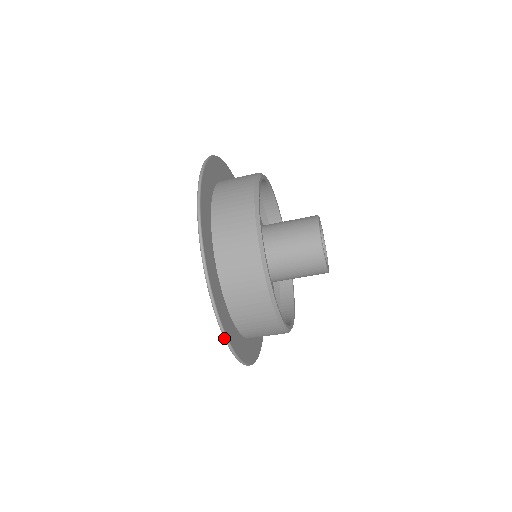
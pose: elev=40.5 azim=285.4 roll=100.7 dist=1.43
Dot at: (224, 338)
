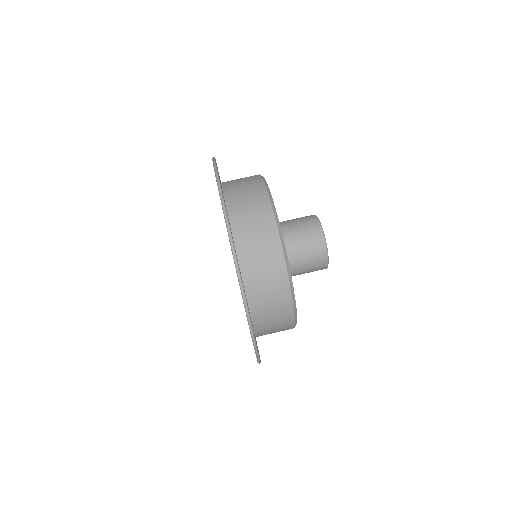
Dot at: (232, 249)
